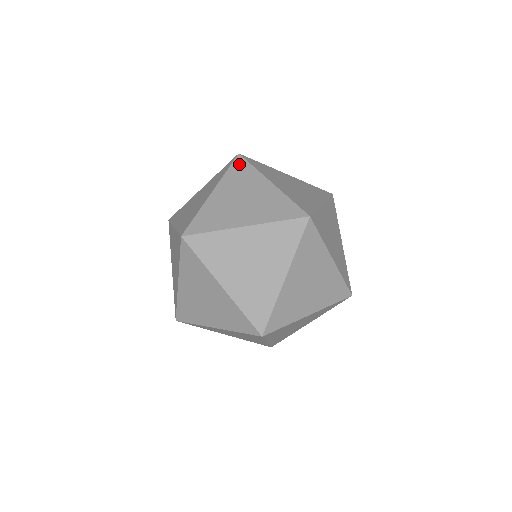
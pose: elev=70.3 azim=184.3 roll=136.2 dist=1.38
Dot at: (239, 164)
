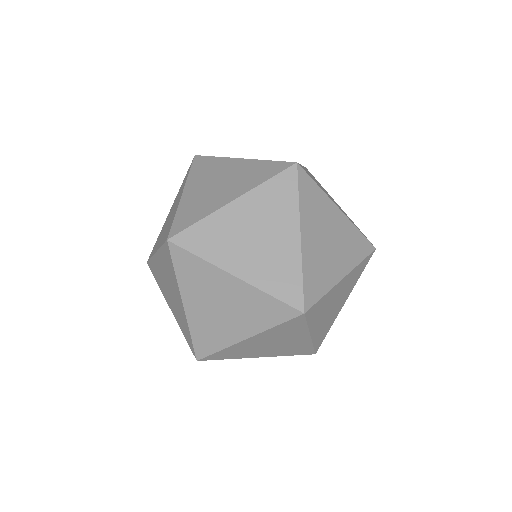
Dot at: (286, 180)
